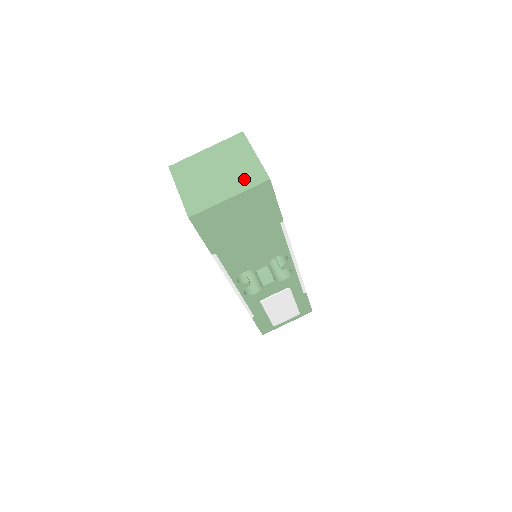
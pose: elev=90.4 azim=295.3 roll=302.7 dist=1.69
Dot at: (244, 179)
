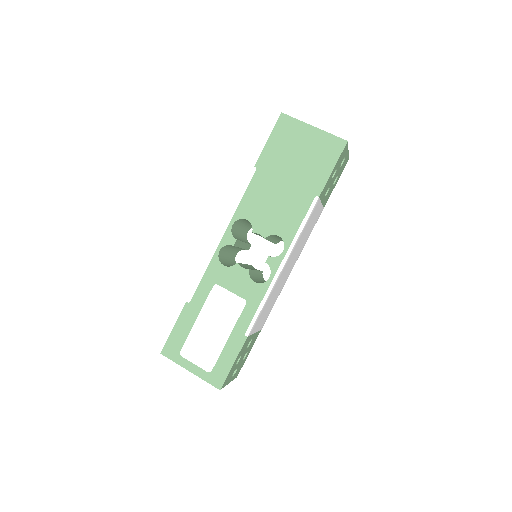
Dot at: occluded
